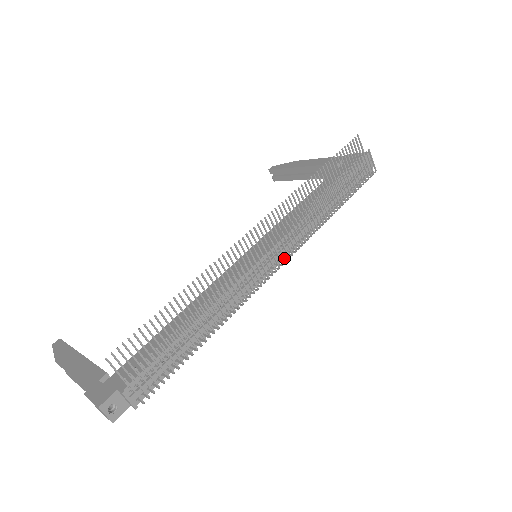
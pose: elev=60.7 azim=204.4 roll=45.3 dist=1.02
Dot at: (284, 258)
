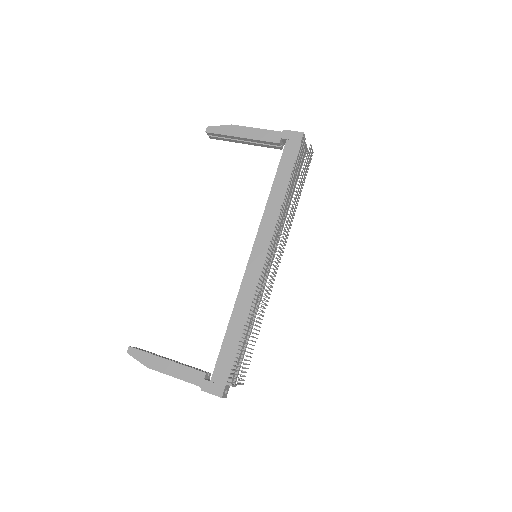
Dot at: (280, 259)
